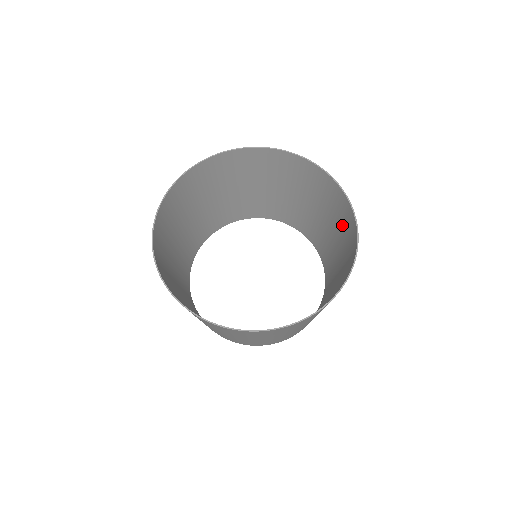
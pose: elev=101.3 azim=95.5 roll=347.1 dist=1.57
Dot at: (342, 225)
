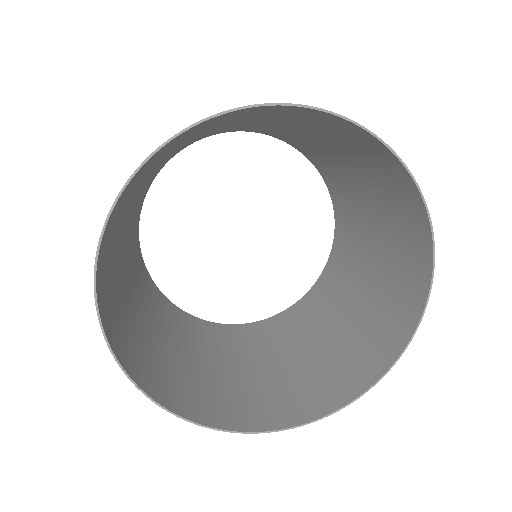
Dot at: (378, 321)
